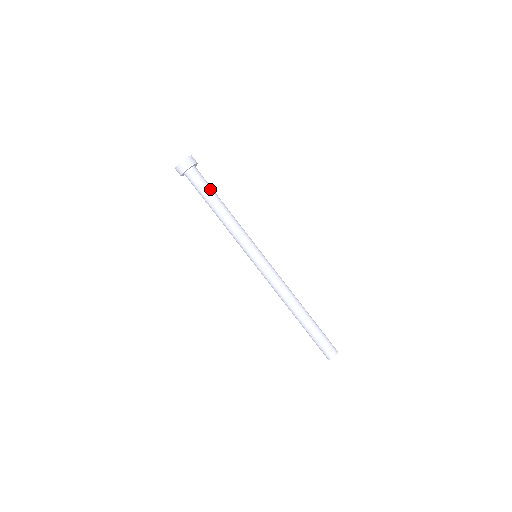
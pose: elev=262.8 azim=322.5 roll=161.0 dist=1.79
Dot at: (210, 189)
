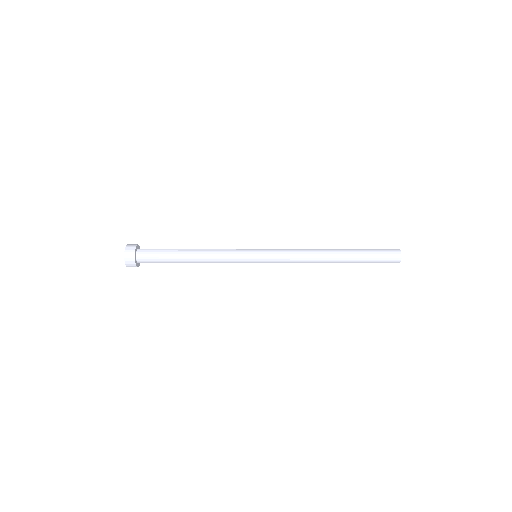
Dot at: (167, 253)
